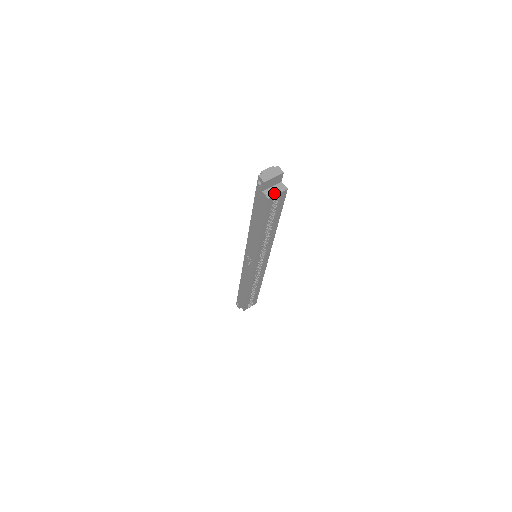
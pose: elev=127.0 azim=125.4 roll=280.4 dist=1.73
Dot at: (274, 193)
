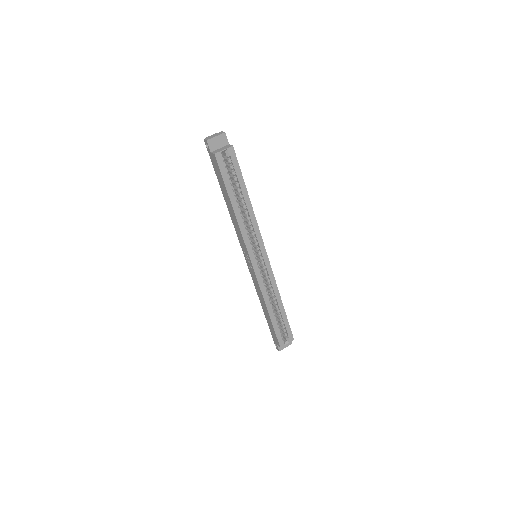
Dot at: (220, 150)
